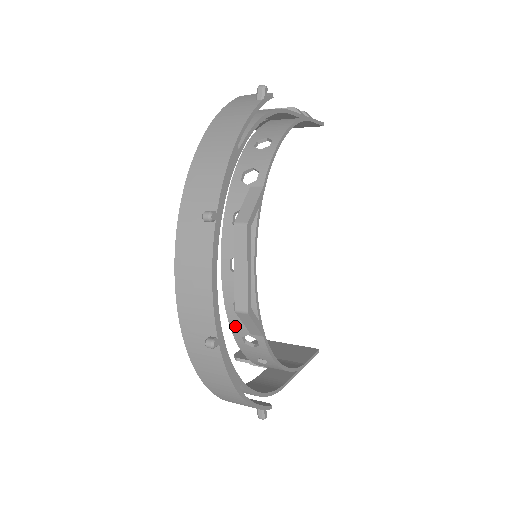
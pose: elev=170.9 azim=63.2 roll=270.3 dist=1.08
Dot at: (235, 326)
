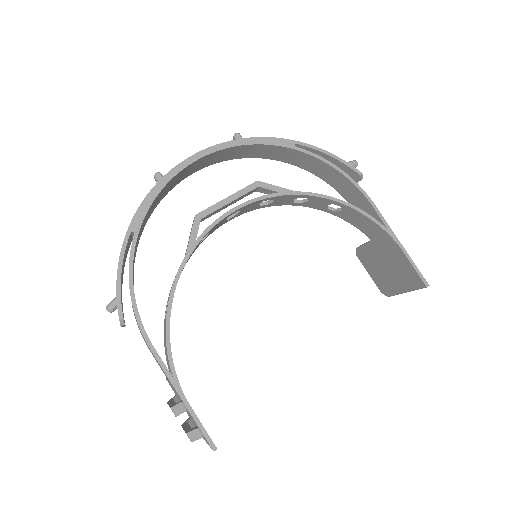
Dot at: occluded
